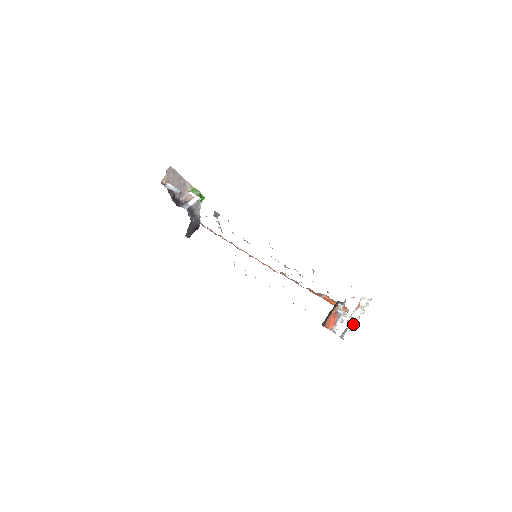
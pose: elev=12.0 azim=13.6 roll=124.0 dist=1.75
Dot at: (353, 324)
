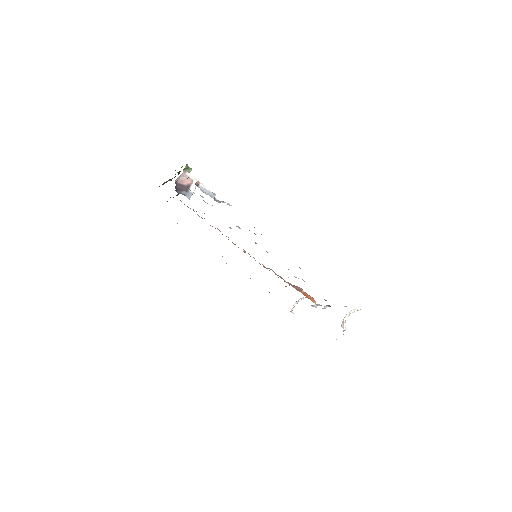
Dot at: (343, 327)
